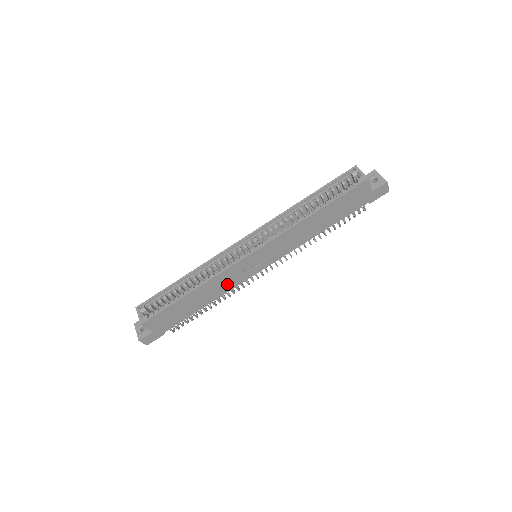
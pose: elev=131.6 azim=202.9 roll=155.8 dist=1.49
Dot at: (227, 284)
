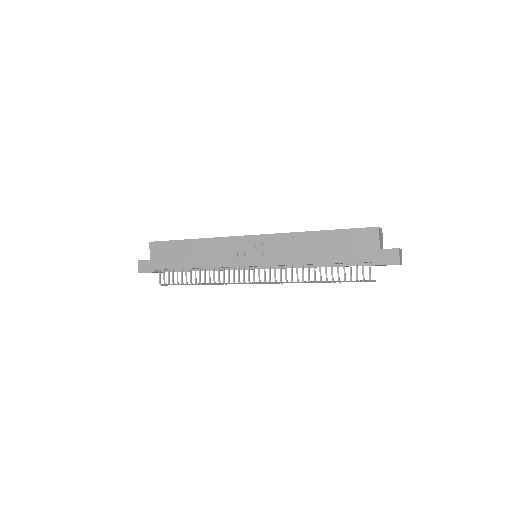
Dot at: (219, 257)
